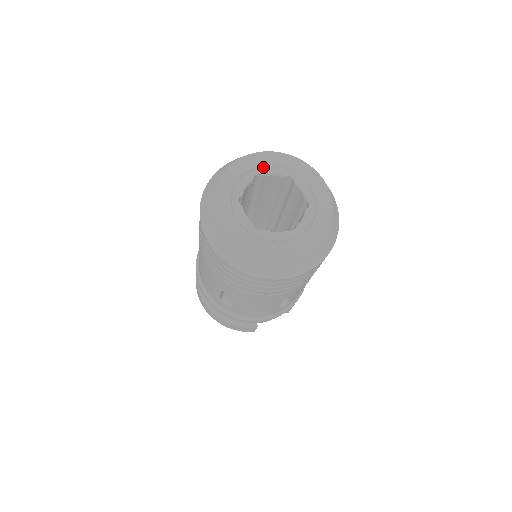
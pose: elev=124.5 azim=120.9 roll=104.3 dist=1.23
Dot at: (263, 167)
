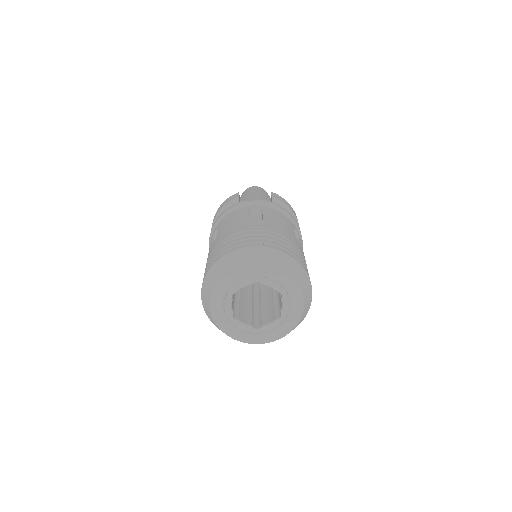
Dot at: (265, 279)
